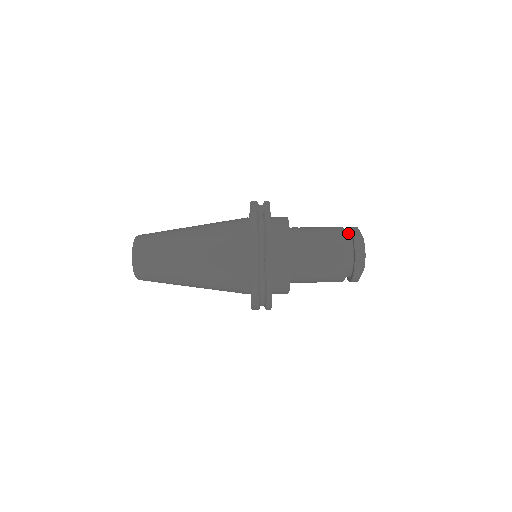
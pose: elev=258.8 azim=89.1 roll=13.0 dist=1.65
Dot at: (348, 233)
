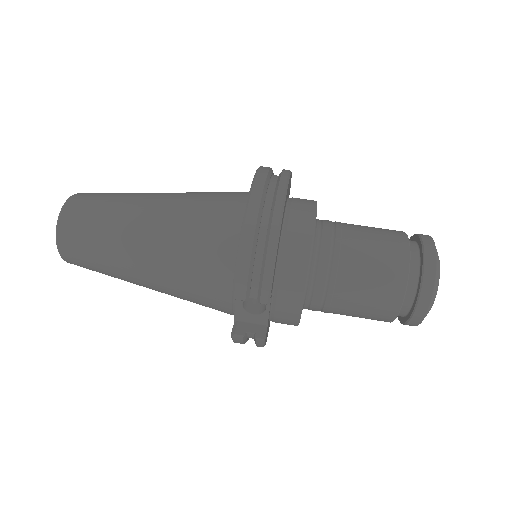
Dot at: occluded
